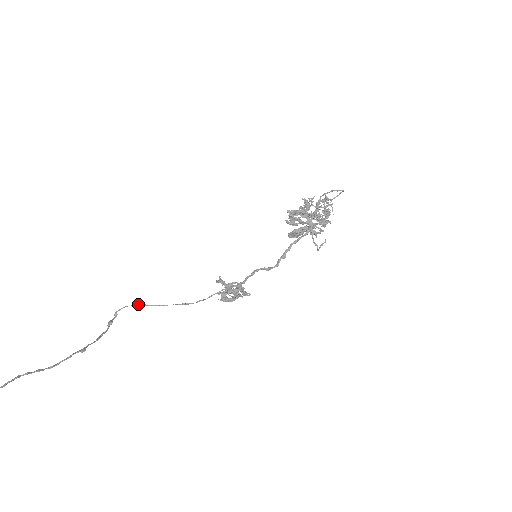
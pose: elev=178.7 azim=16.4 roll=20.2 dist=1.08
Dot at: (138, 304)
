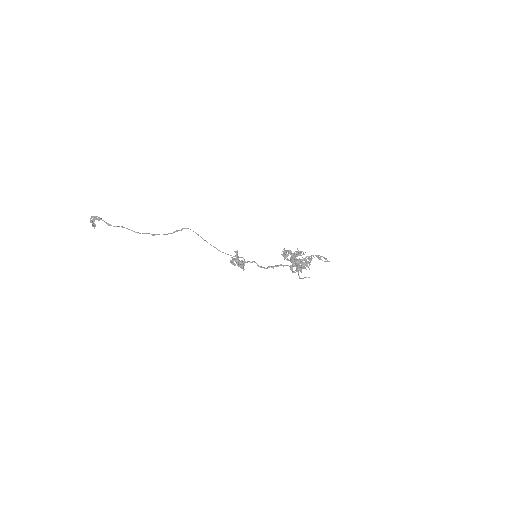
Dot at: (195, 232)
